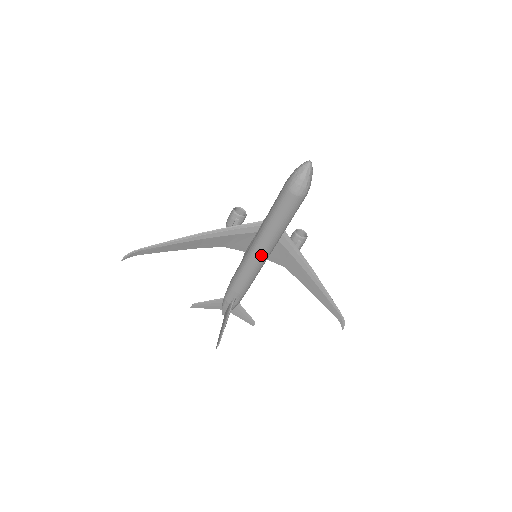
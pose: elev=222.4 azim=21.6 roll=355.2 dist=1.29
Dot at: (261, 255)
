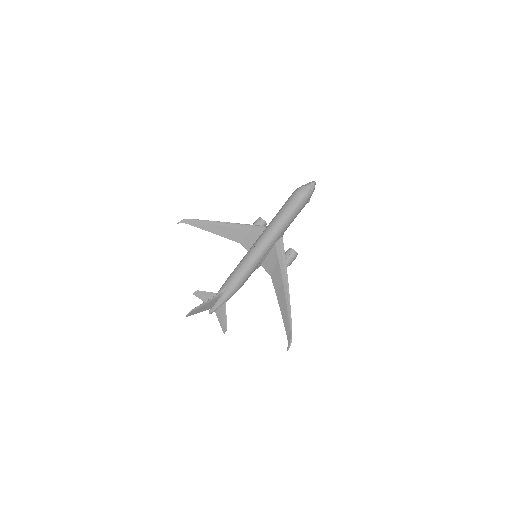
Dot at: (258, 246)
